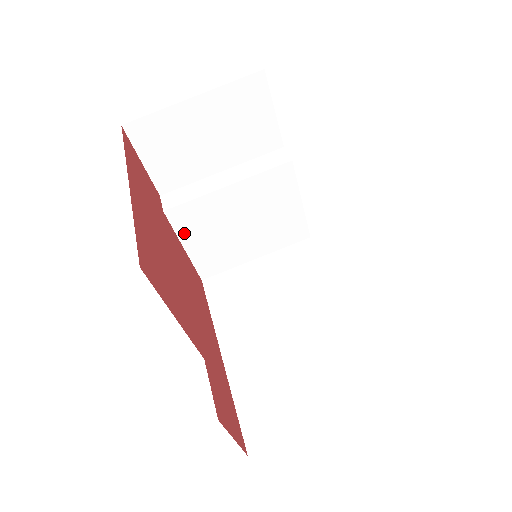
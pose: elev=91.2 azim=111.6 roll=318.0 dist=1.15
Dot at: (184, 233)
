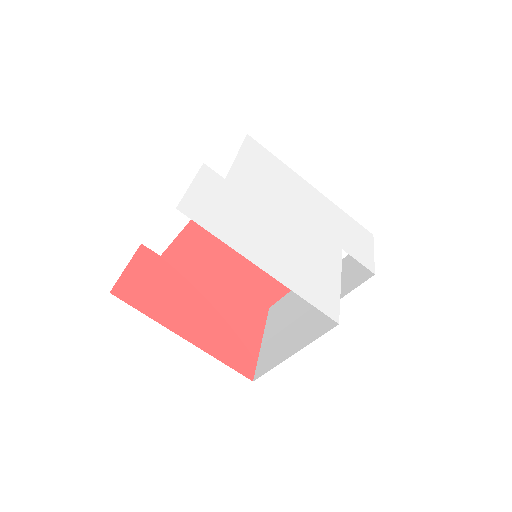
Dot at: occluded
